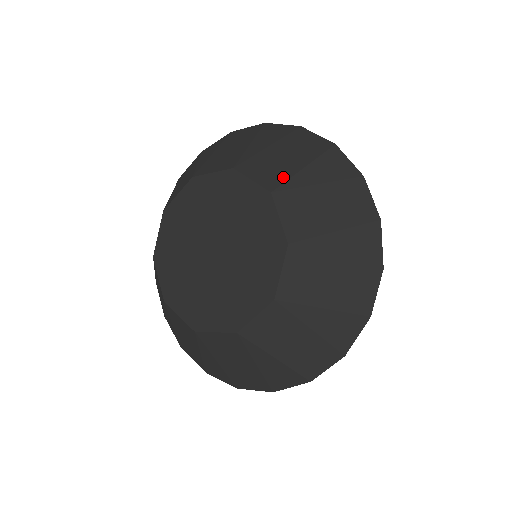
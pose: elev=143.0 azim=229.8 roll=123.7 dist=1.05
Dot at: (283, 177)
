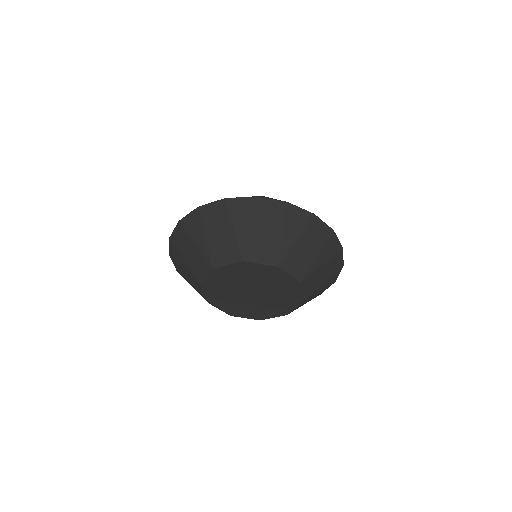
Dot at: (276, 251)
